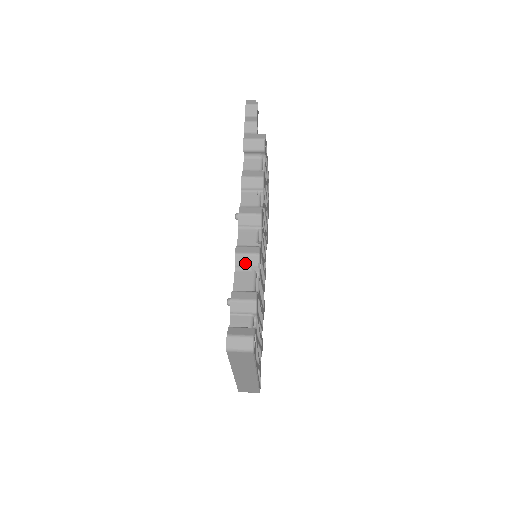
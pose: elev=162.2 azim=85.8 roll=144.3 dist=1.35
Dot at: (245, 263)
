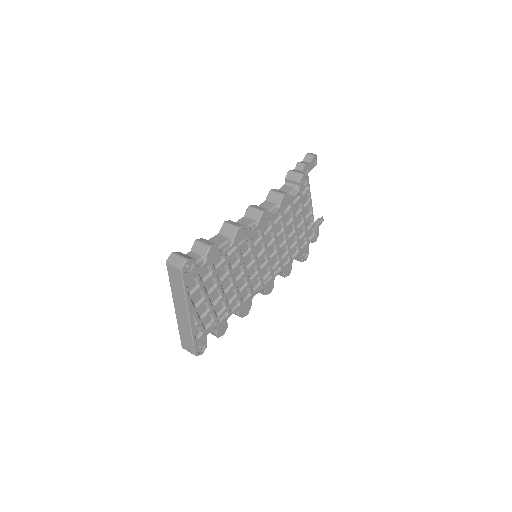
Dot at: (227, 231)
